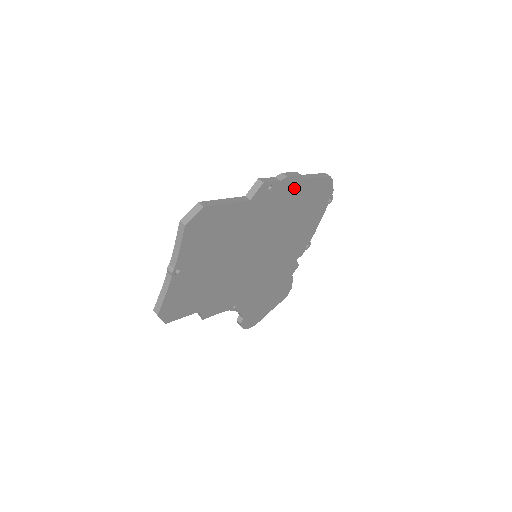
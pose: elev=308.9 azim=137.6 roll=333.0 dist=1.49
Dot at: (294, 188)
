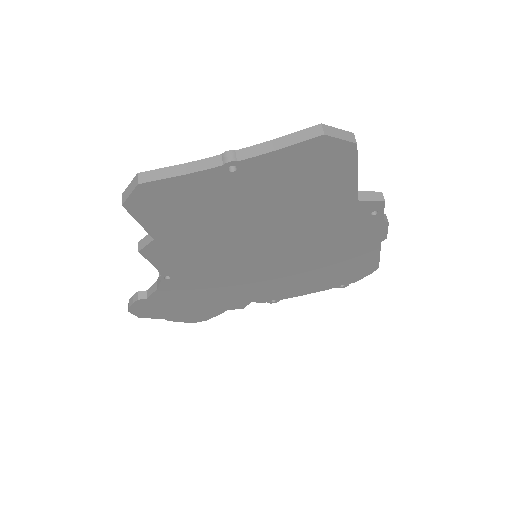
Dot at: (368, 240)
